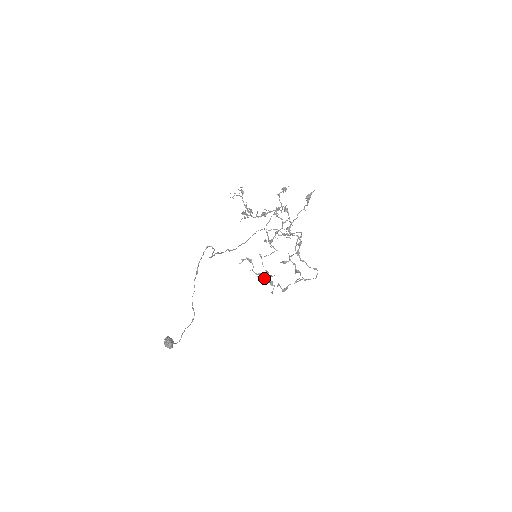
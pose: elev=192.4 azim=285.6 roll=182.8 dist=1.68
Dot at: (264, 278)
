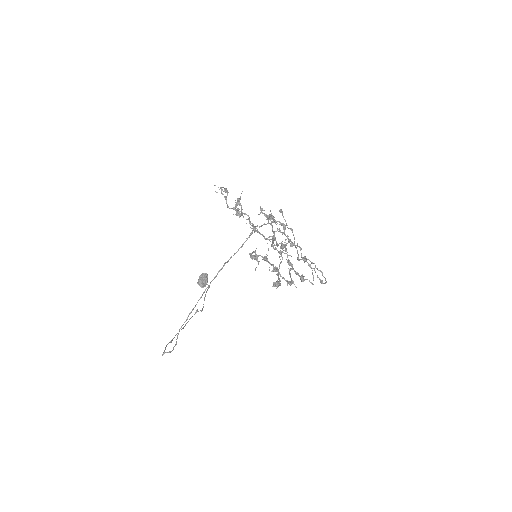
Dot at: (285, 235)
